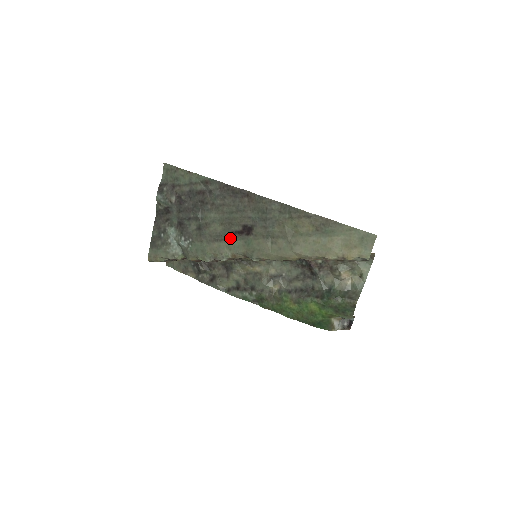
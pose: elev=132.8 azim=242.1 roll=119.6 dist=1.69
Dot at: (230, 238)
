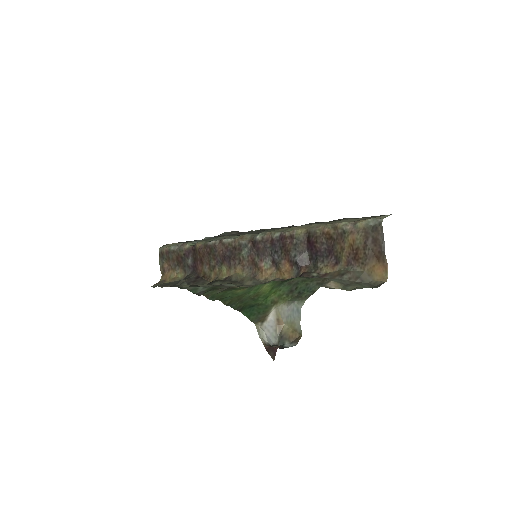
Dot at: occluded
